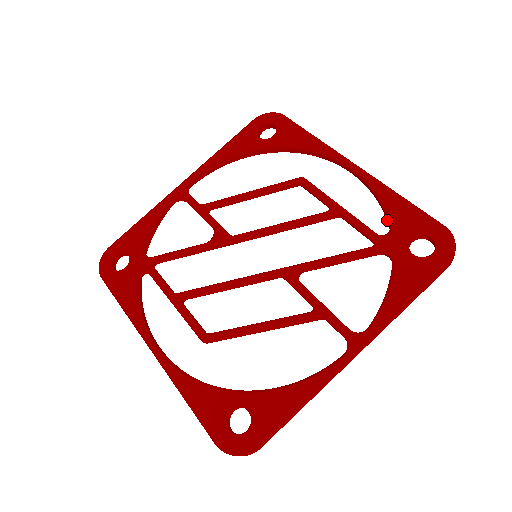
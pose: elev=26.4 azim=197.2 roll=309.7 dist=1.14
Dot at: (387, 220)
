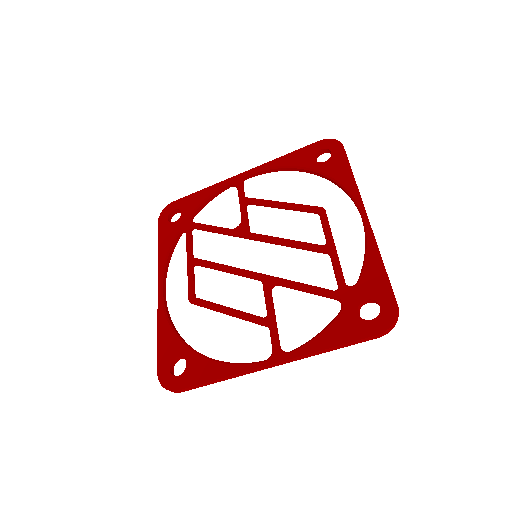
Dot at: (360, 275)
